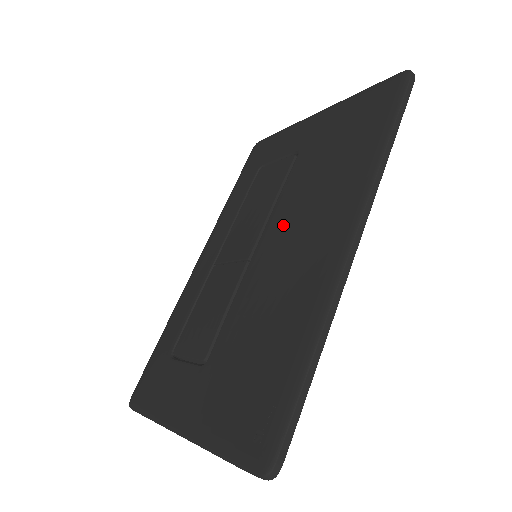
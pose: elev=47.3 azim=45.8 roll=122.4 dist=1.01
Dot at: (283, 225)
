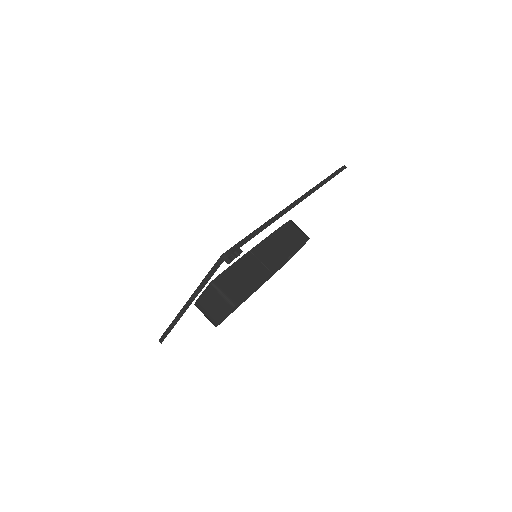
Dot at: occluded
